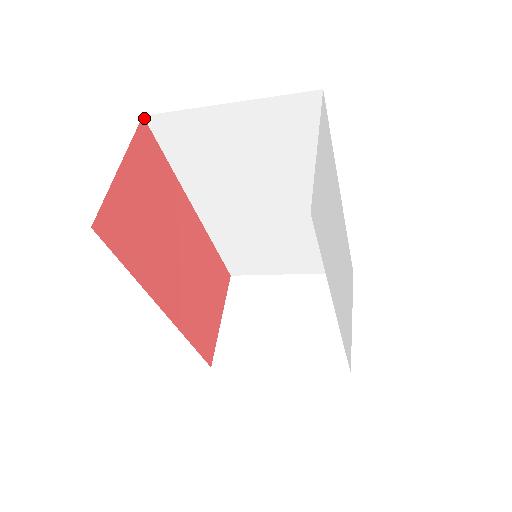
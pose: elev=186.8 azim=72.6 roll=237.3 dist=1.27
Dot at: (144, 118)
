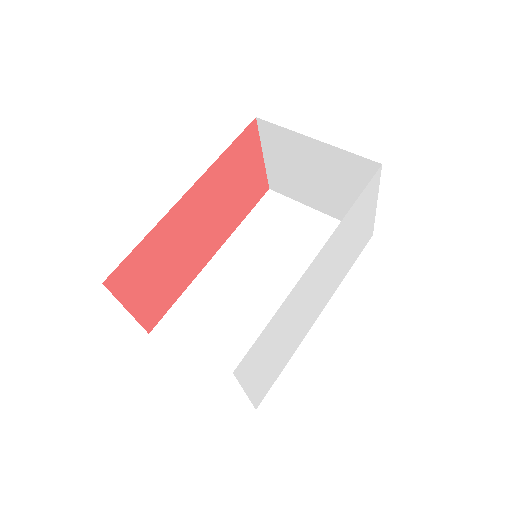
Dot at: (104, 281)
